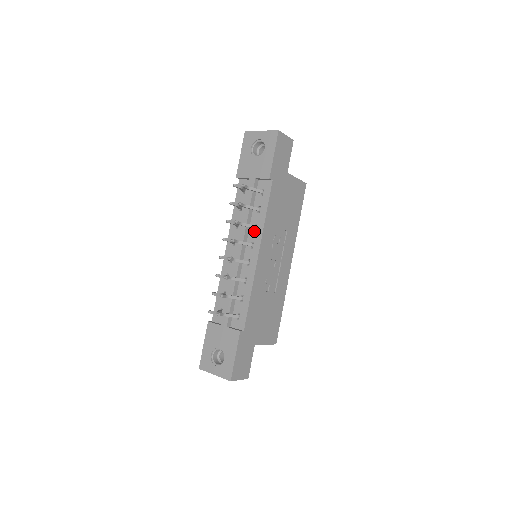
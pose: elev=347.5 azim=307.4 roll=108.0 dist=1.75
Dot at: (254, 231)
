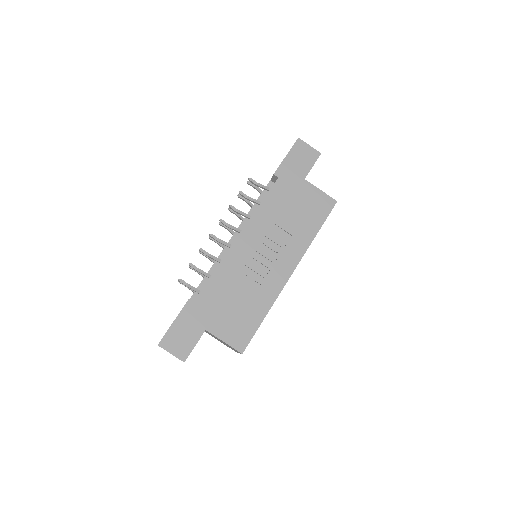
Dot at: occluded
